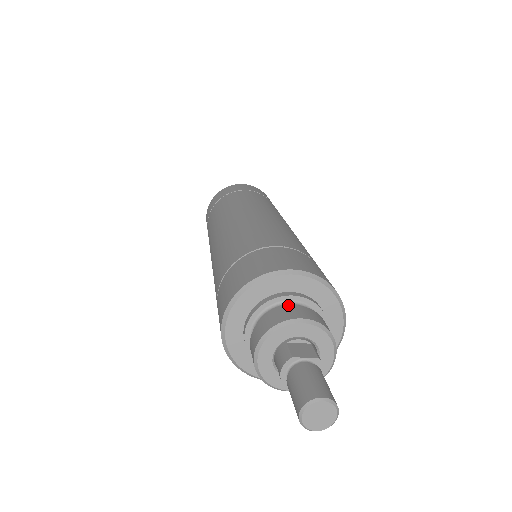
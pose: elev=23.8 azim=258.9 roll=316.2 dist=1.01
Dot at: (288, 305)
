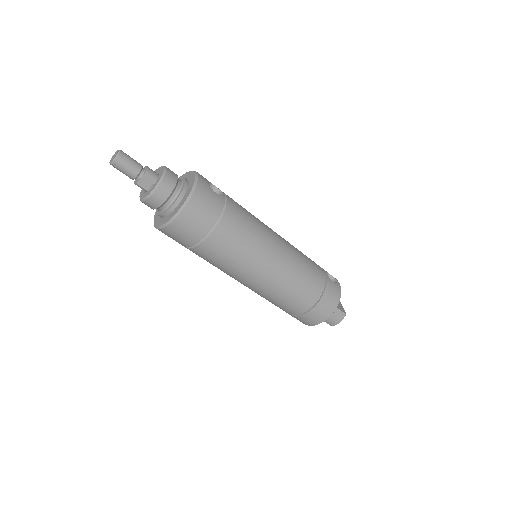
Dot at: occluded
